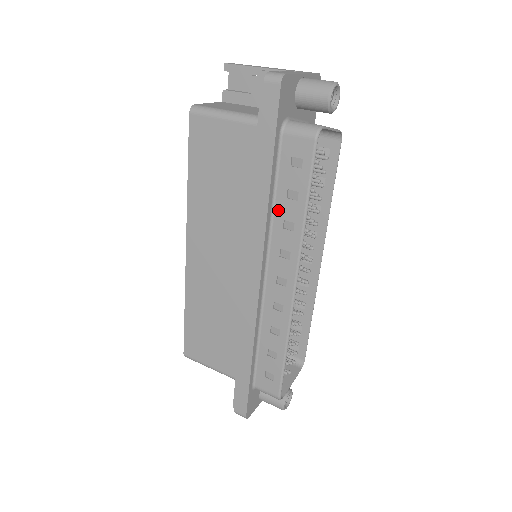
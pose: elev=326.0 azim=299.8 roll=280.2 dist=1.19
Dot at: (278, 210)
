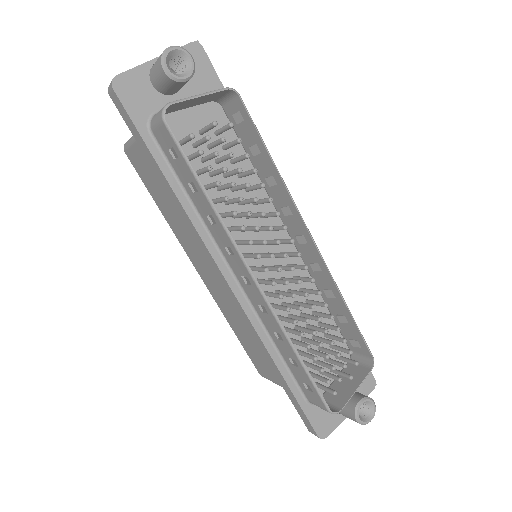
Dot at: (198, 208)
